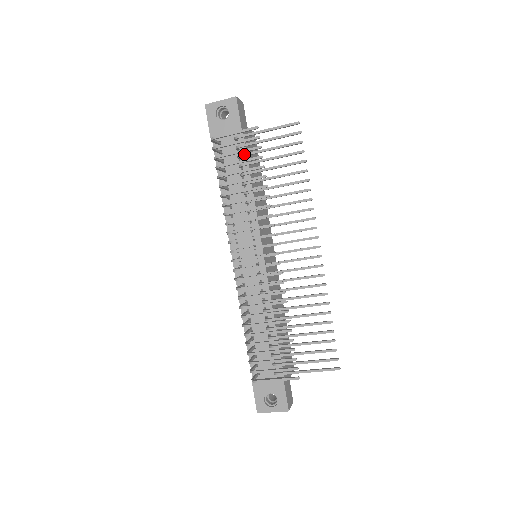
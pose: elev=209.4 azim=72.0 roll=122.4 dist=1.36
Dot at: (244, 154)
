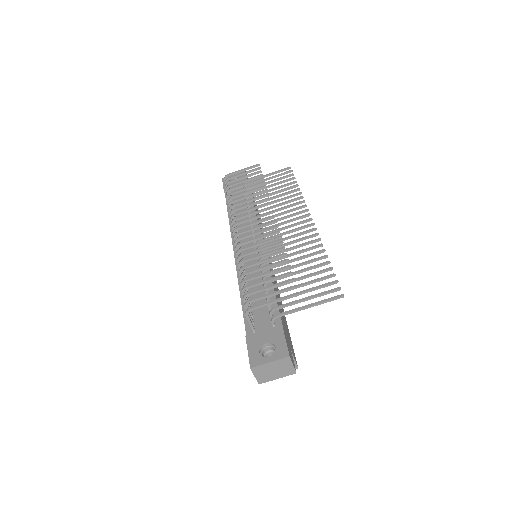
Dot at: occluded
